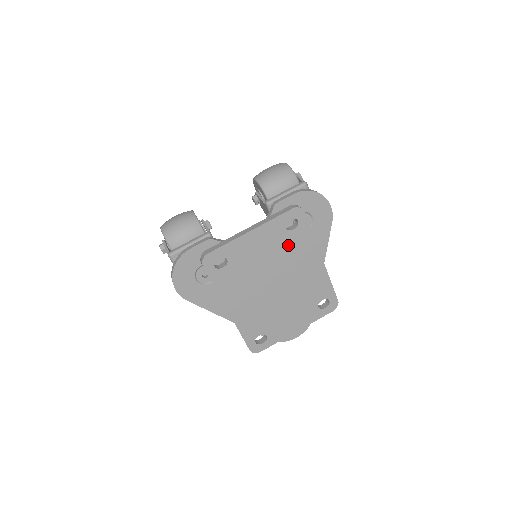
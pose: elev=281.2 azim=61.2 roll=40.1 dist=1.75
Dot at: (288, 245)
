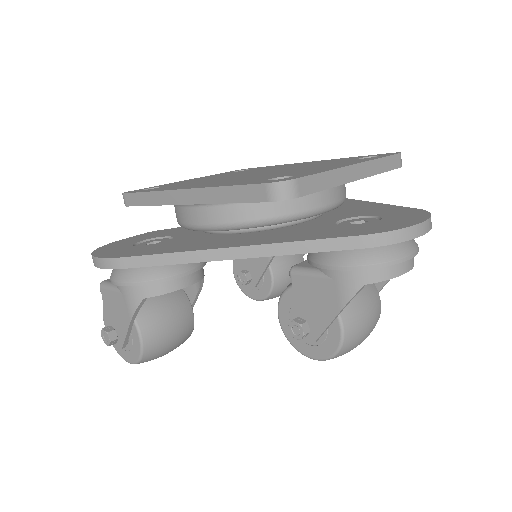
Dot at: occluded
